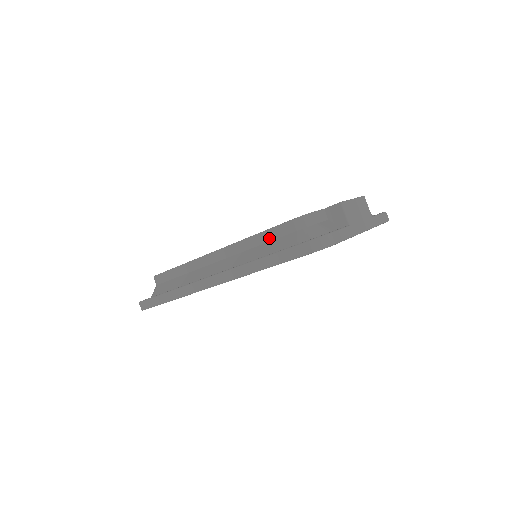
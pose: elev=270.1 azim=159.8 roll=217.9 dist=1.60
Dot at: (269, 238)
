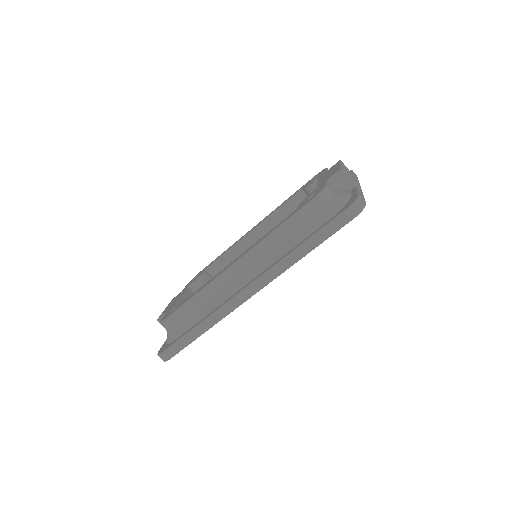
Dot at: (293, 226)
